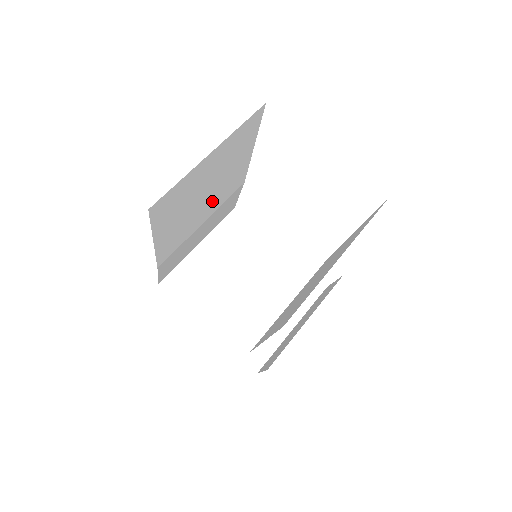
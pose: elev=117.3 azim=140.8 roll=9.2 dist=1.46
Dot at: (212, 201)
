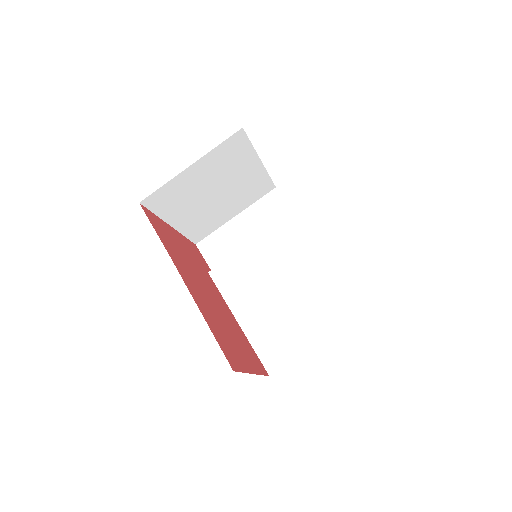
Dot at: occluded
